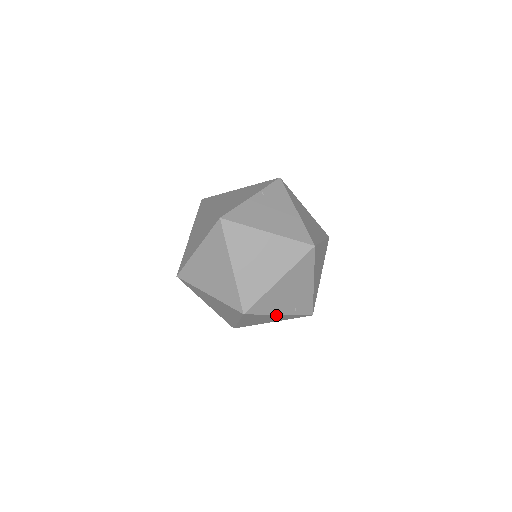
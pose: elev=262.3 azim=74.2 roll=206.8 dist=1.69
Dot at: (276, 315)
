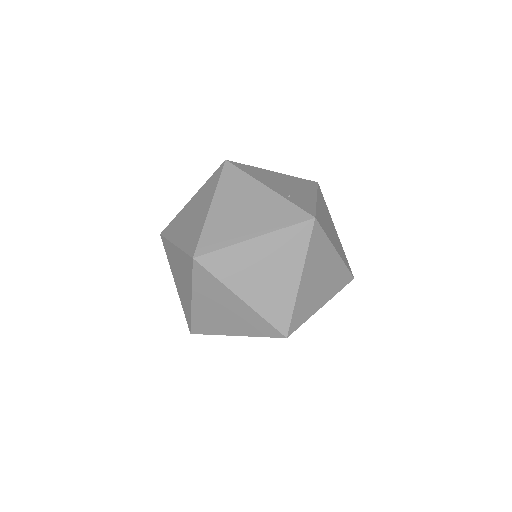
Dot at: (262, 189)
